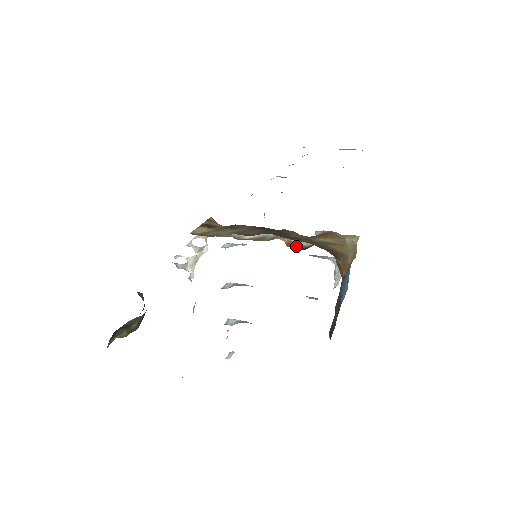
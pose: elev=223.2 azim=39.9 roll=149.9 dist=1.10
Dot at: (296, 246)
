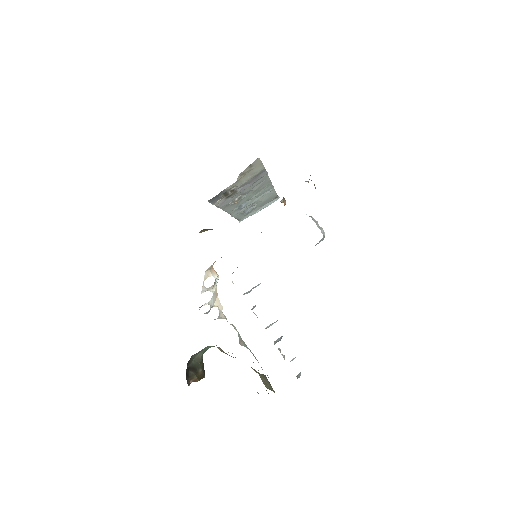
Dot at: occluded
